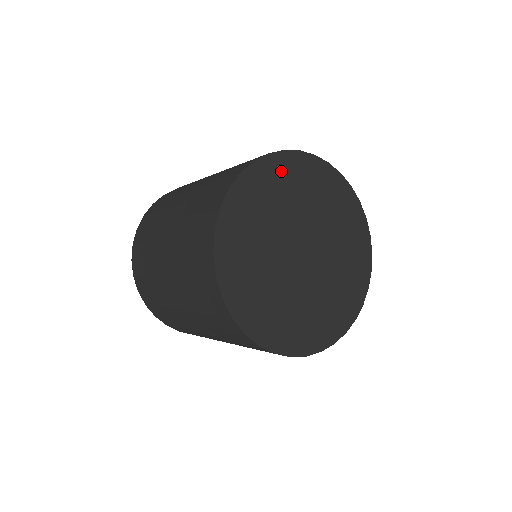
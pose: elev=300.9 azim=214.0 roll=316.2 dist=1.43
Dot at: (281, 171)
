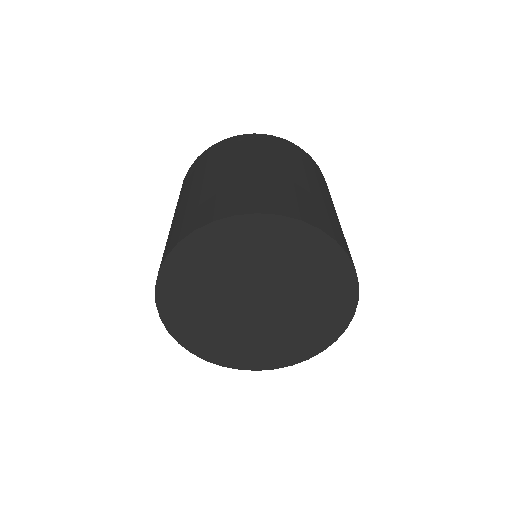
Dot at: (299, 240)
